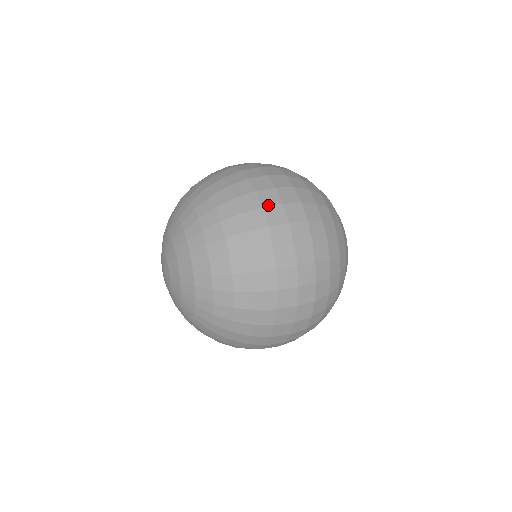
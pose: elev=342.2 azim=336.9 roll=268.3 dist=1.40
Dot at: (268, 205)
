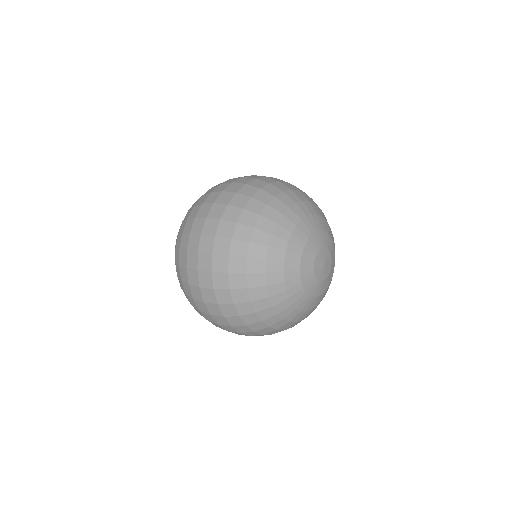
Dot at: (235, 178)
